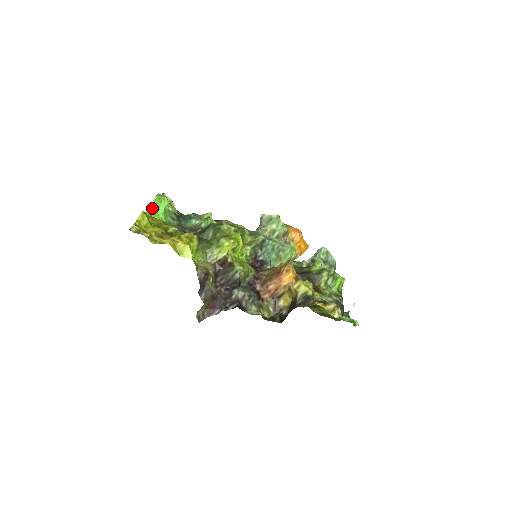
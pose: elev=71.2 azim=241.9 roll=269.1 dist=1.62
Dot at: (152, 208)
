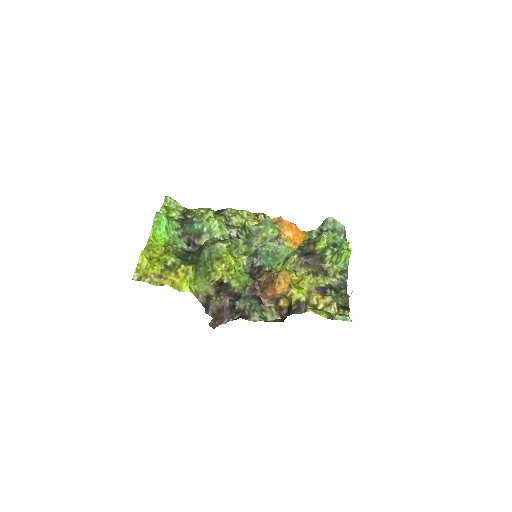
Dot at: (154, 230)
